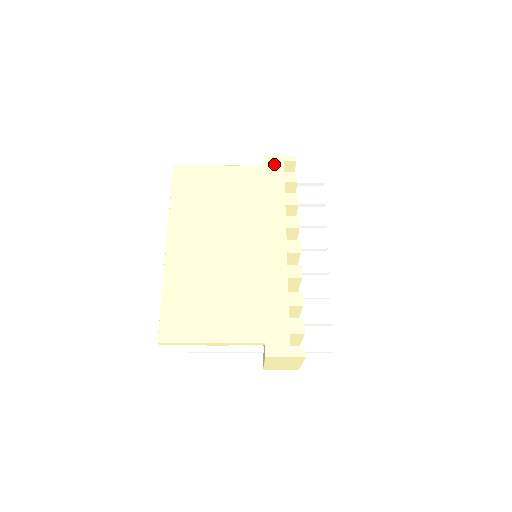
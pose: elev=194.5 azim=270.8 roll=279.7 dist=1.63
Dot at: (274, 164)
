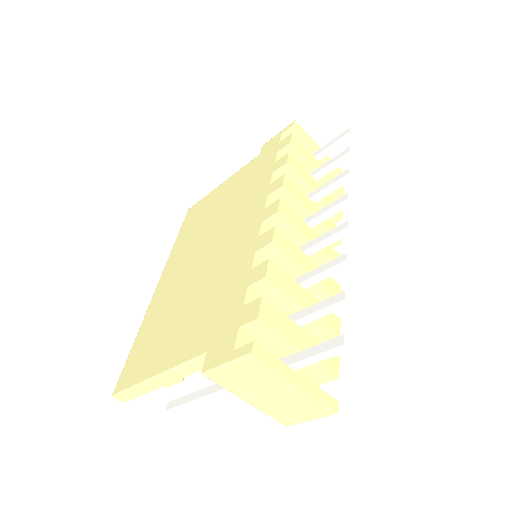
Dot at: (270, 144)
